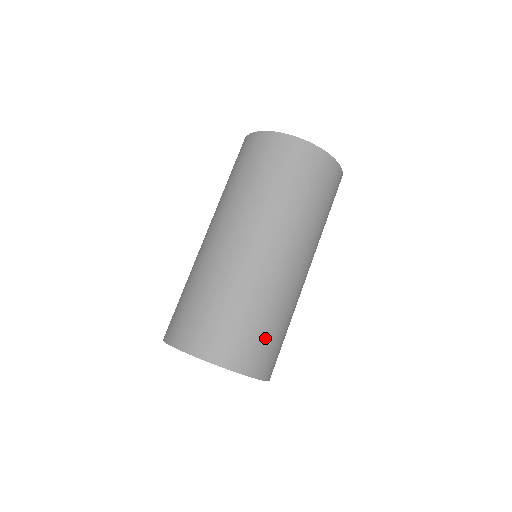
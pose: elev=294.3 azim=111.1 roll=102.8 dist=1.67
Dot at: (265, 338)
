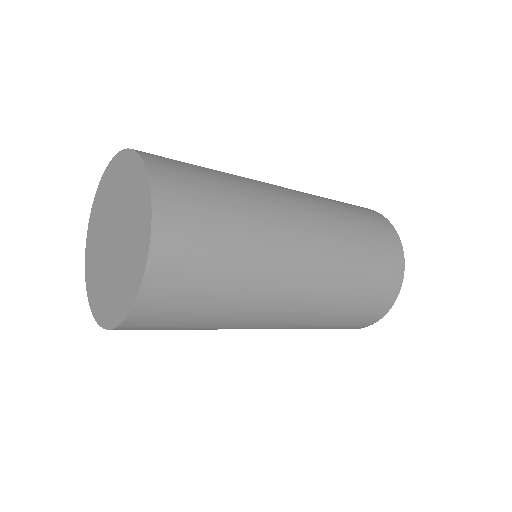
Dot at: (211, 214)
